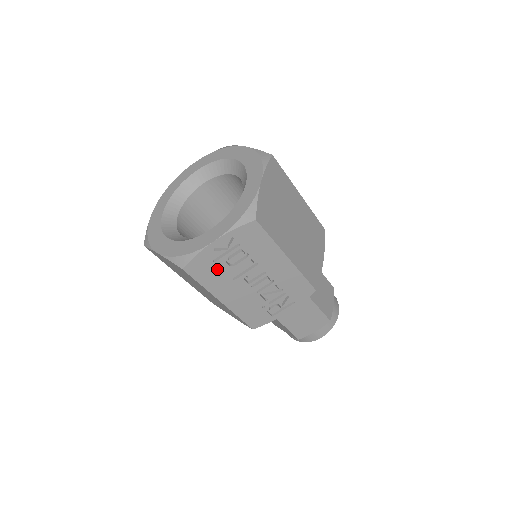
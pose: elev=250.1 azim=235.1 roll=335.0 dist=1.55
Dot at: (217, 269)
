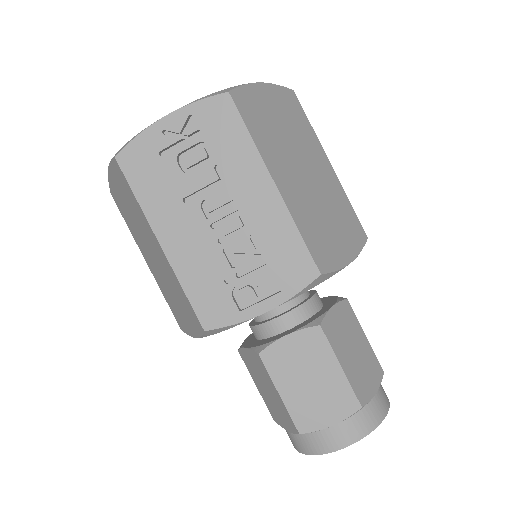
Dot at: (163, 172)
